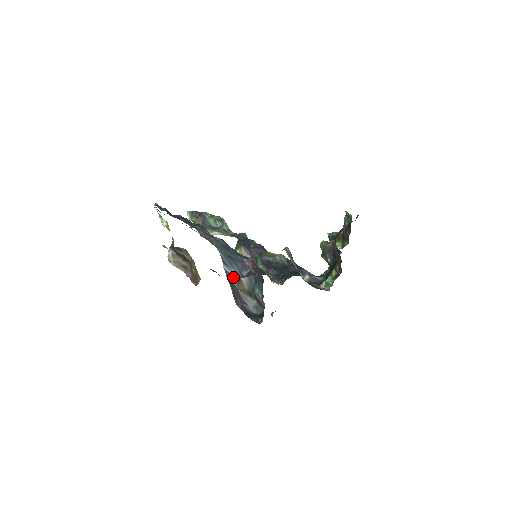
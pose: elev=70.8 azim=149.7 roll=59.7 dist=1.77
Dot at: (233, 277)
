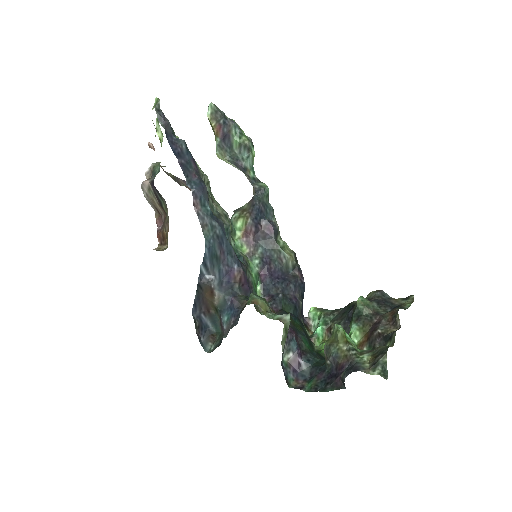
Dot at: (206, 284)
